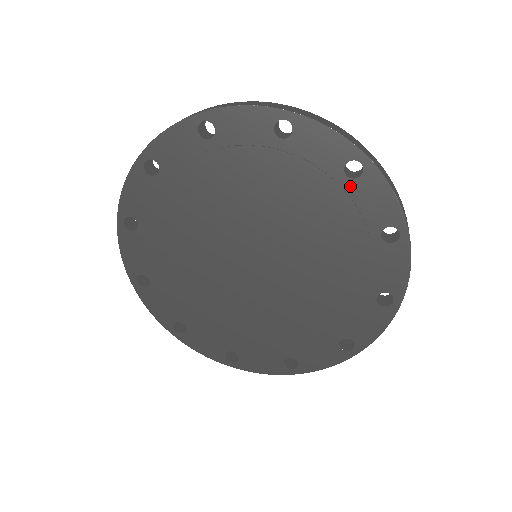
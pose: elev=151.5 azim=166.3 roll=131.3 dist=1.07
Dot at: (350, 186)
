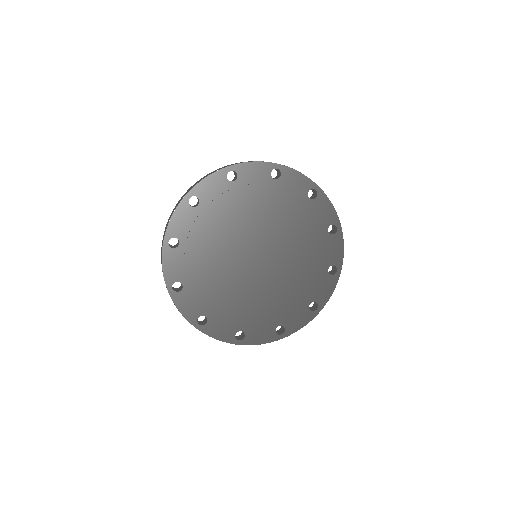
Dot at: (311, 203)
